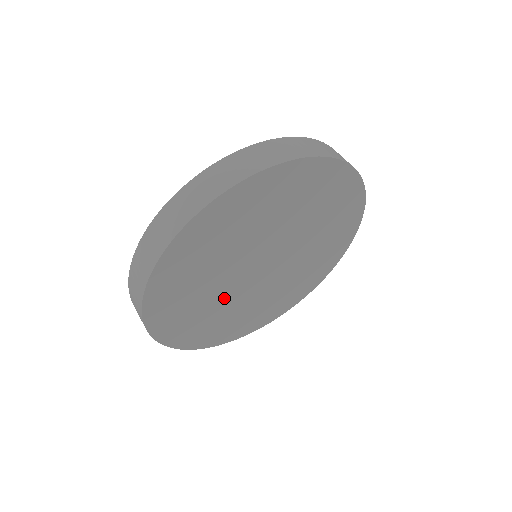
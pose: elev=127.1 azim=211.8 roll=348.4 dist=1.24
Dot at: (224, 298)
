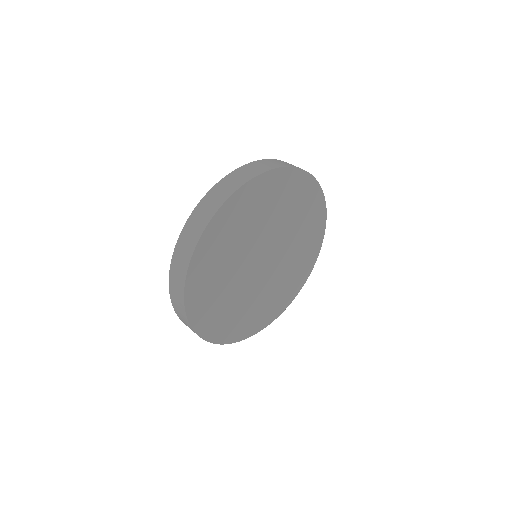
Dot at: (259, 293)
